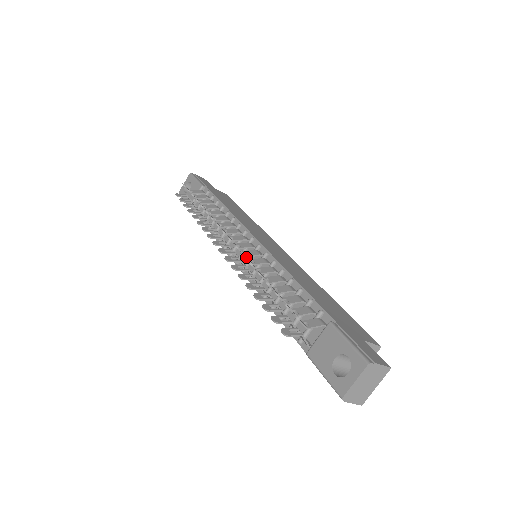
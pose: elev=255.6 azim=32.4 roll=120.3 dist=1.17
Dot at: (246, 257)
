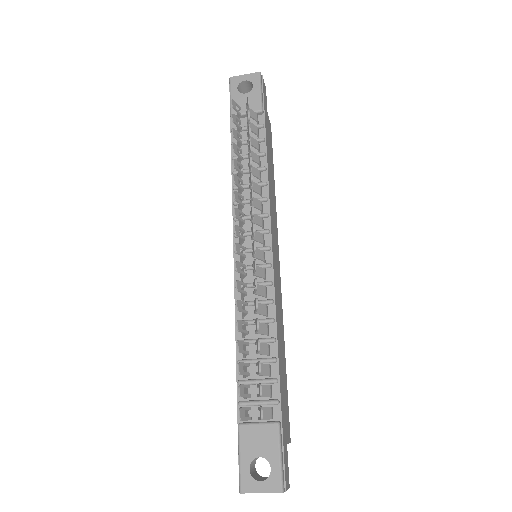
Dot at: occluded
